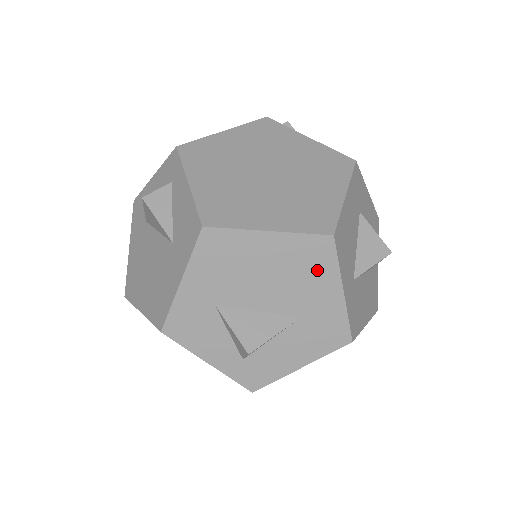
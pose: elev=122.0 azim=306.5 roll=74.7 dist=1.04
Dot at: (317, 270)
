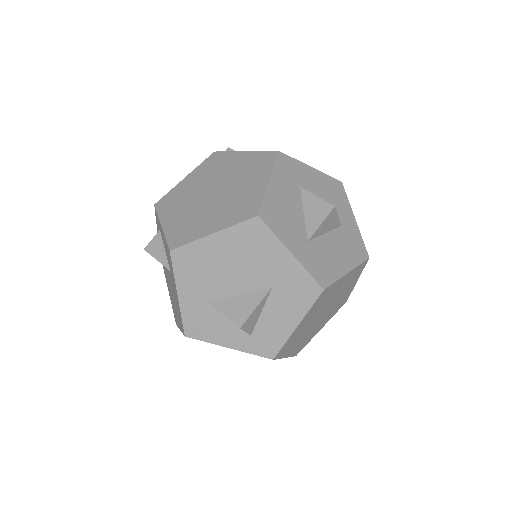
Dot at: (262, 246)
